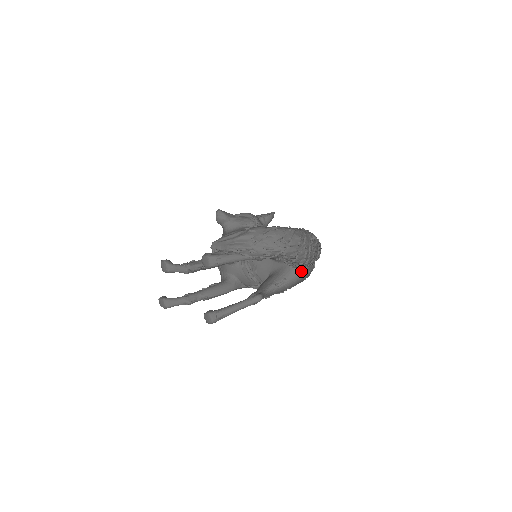
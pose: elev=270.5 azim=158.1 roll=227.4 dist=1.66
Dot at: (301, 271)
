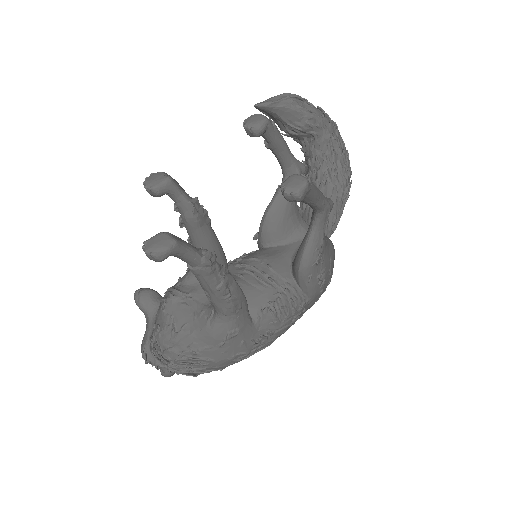
Dot at: occluded
